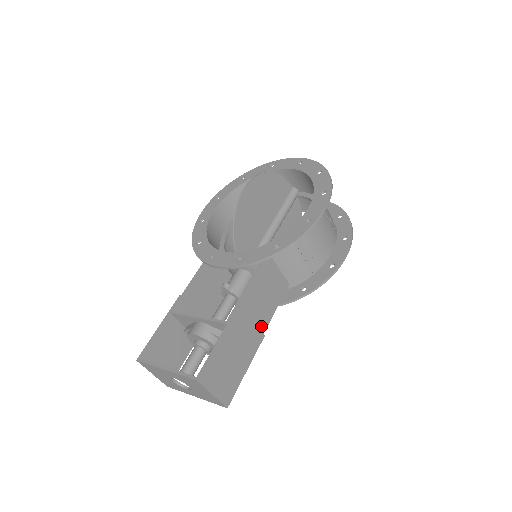
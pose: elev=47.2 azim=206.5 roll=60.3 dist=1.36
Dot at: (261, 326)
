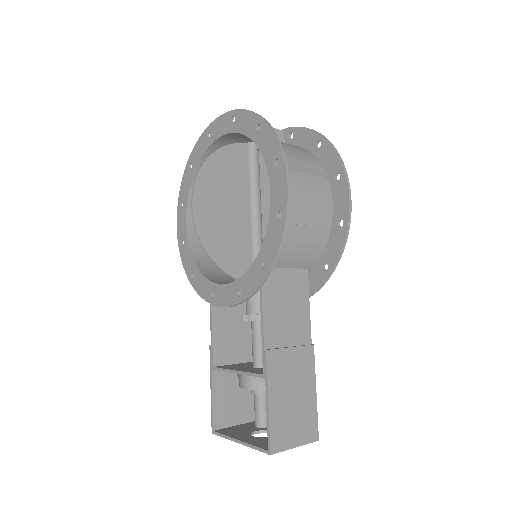
Dot at: (304, 339)
